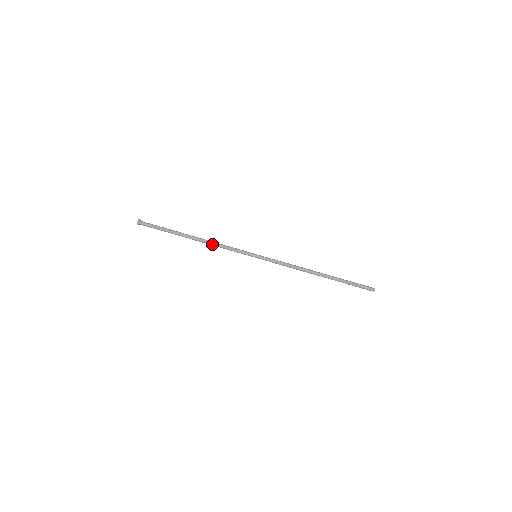
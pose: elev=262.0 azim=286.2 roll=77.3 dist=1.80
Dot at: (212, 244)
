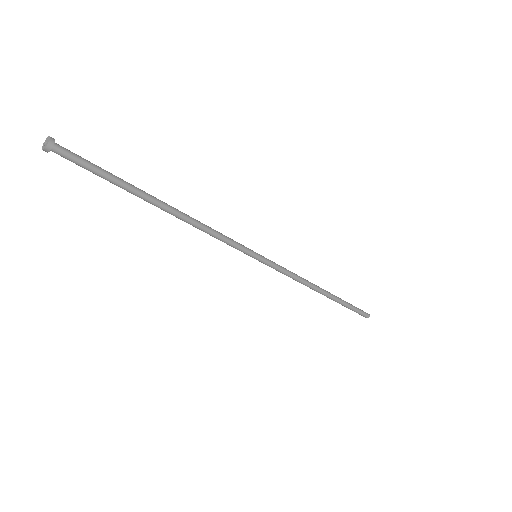
Dot at: (194, 226)
